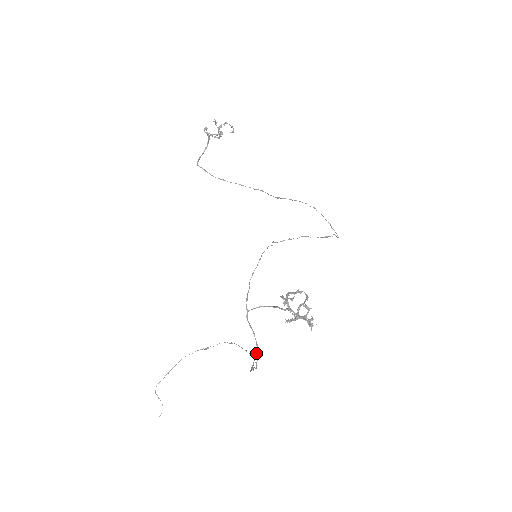
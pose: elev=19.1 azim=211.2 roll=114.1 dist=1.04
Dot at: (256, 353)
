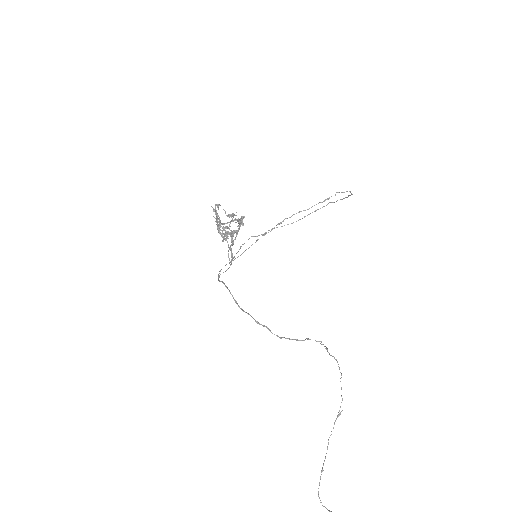
Dot at: occluded
